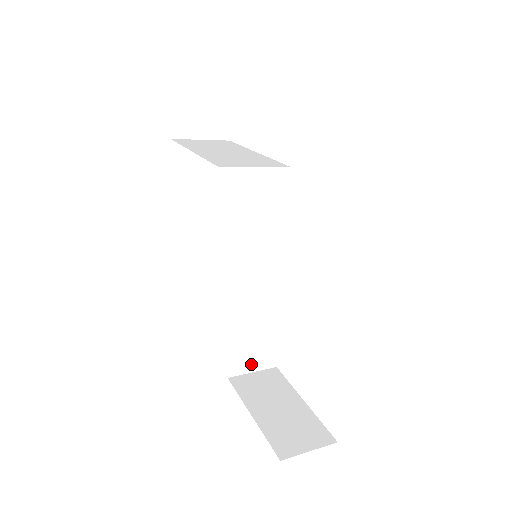
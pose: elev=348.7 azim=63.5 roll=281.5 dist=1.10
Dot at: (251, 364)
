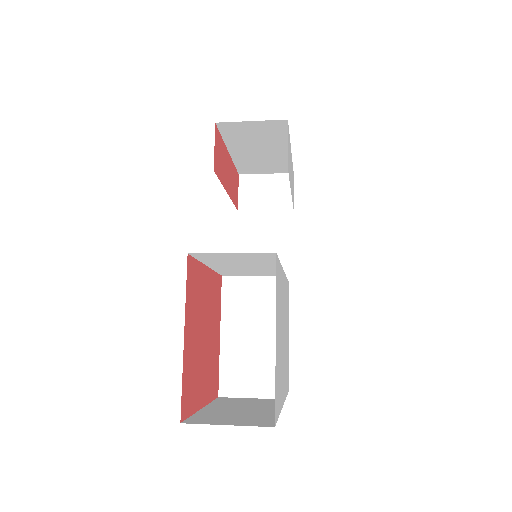
Dot at: (248, 385)
